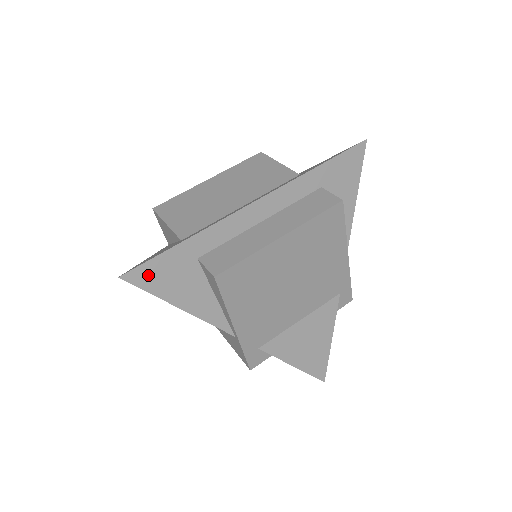
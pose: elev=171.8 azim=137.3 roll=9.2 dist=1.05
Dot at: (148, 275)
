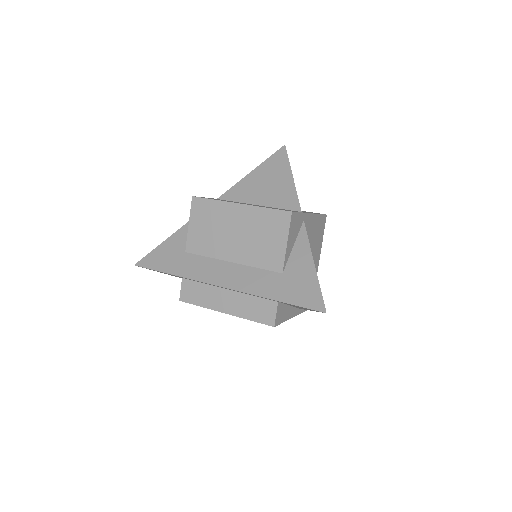
Dot at: occluded
